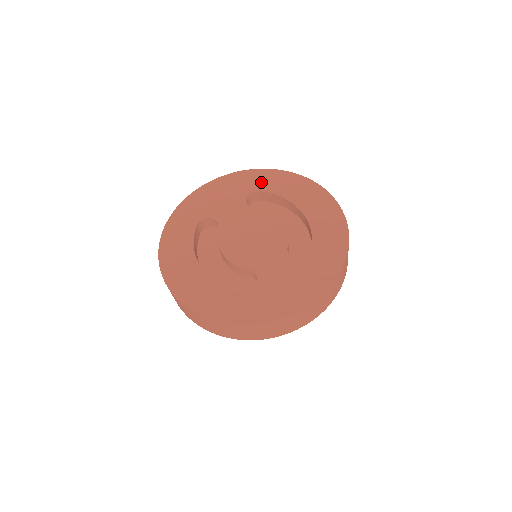
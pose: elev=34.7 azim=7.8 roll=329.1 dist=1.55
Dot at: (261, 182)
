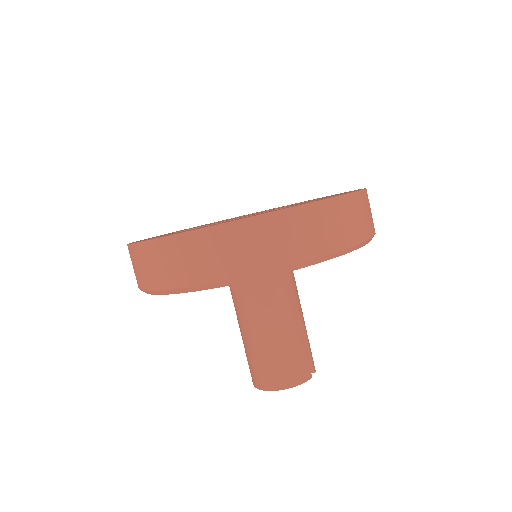
Dot at: occluded
